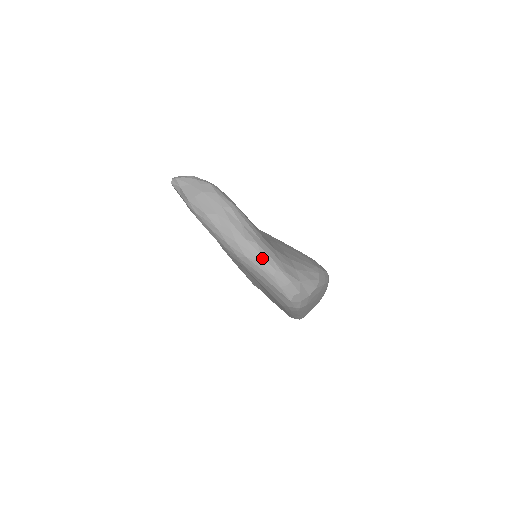
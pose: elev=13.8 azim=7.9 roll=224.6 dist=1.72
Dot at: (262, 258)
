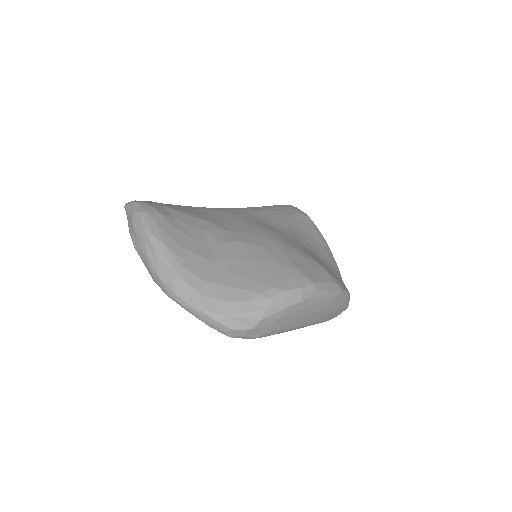
Dot at: (178, 297)
